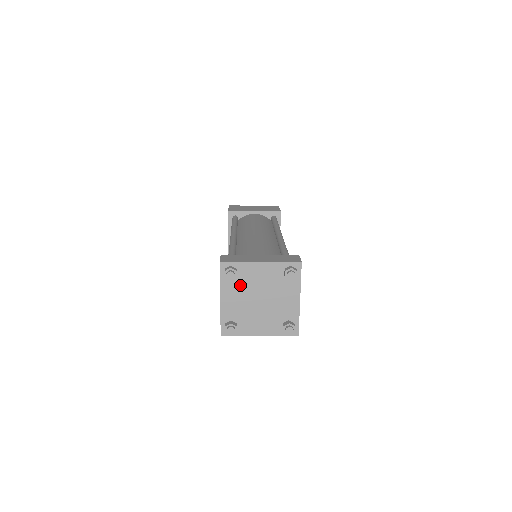
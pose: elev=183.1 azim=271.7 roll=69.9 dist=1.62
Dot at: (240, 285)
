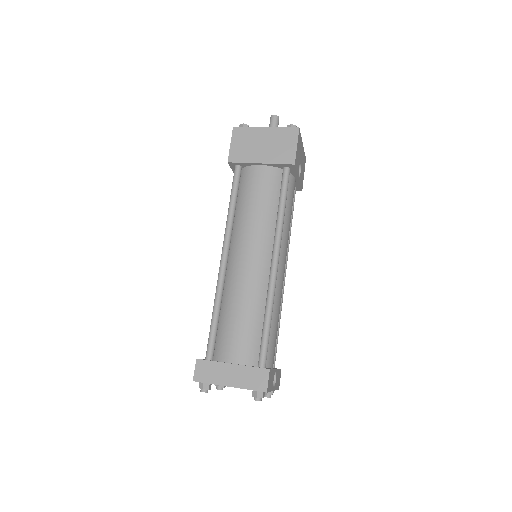
Dot at: occluded
